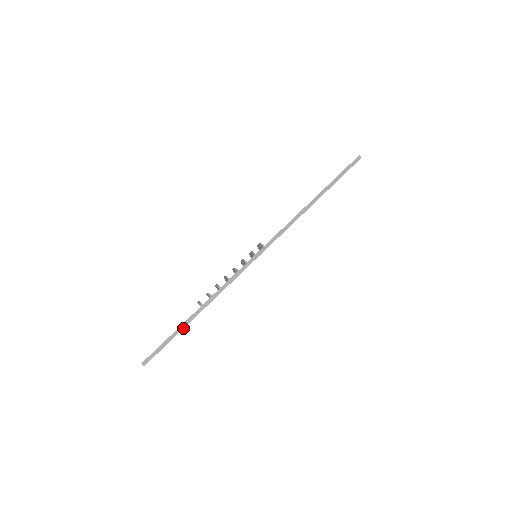
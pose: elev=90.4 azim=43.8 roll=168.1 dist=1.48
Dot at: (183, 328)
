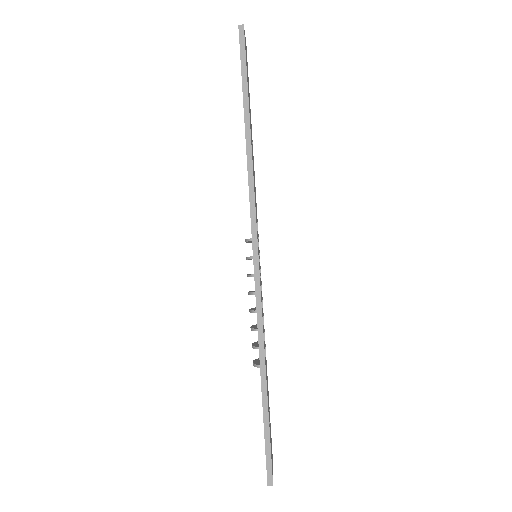
Dot at: (267, 411)
